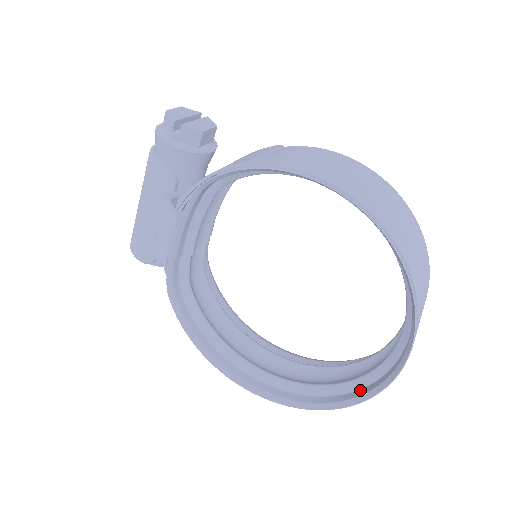
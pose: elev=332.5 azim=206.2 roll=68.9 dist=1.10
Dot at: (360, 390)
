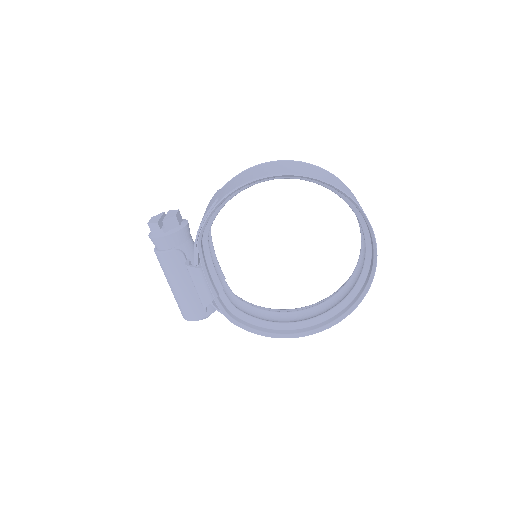
Dot at: (370, 269)
